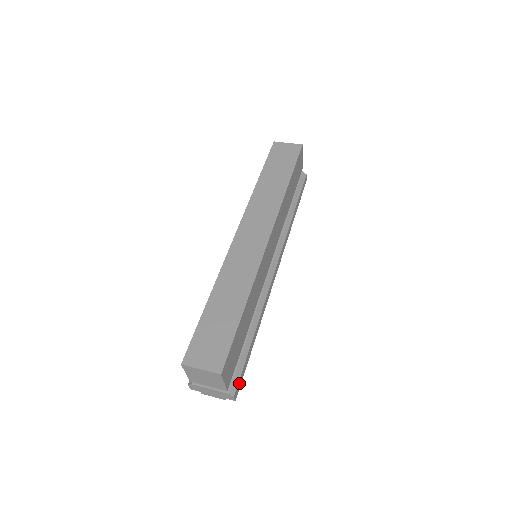
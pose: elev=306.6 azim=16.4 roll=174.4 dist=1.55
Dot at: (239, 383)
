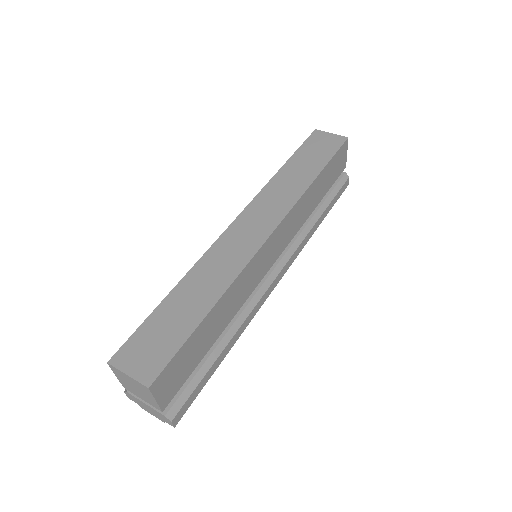
Dot at: (185, 406)
